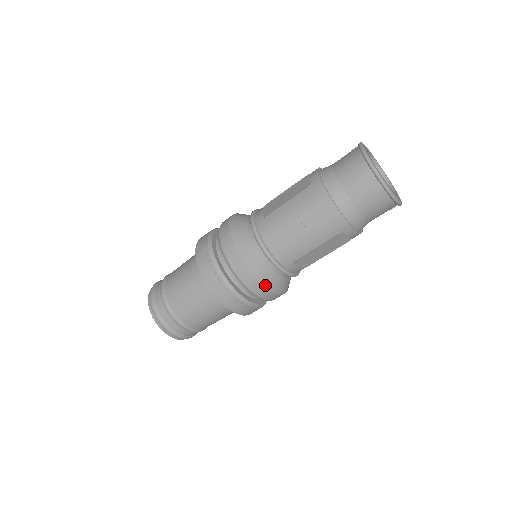
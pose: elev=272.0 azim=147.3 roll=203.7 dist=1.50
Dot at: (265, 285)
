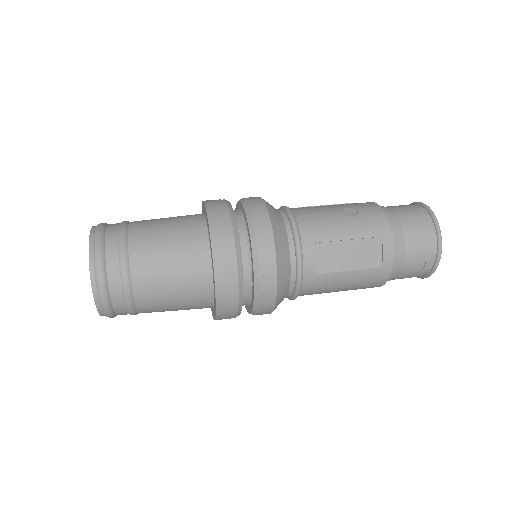
Dot at: (275, 241)
